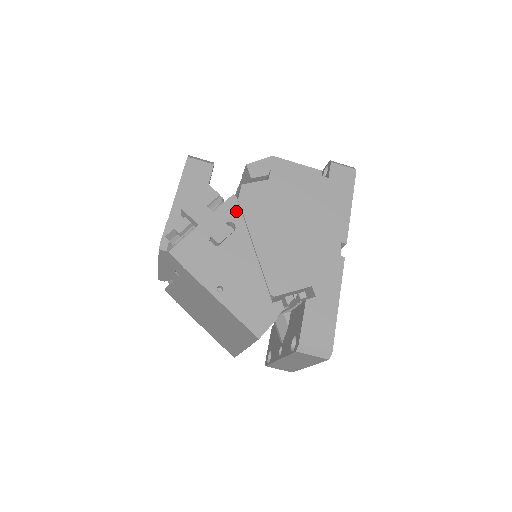
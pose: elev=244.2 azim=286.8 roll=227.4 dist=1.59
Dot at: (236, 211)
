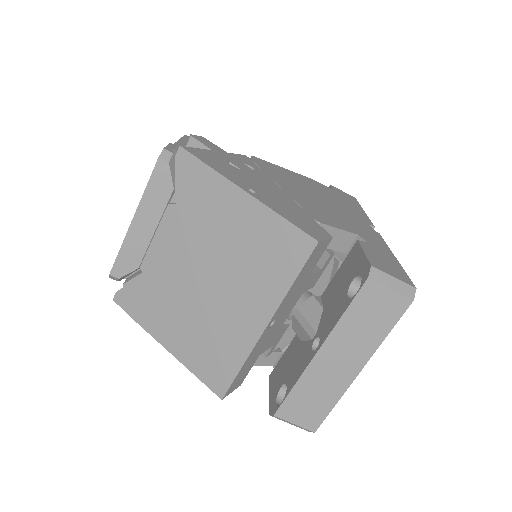
Dot at: (252, 163)
